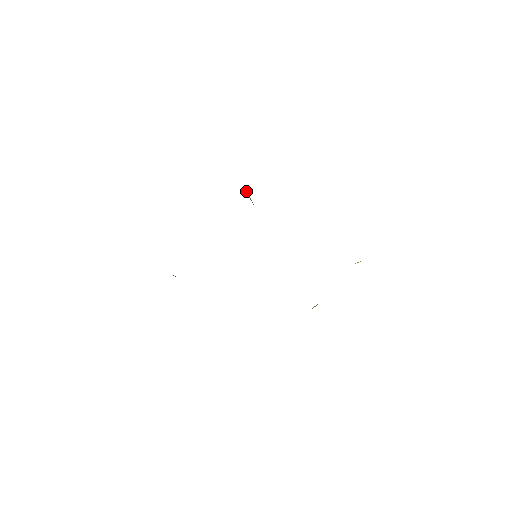
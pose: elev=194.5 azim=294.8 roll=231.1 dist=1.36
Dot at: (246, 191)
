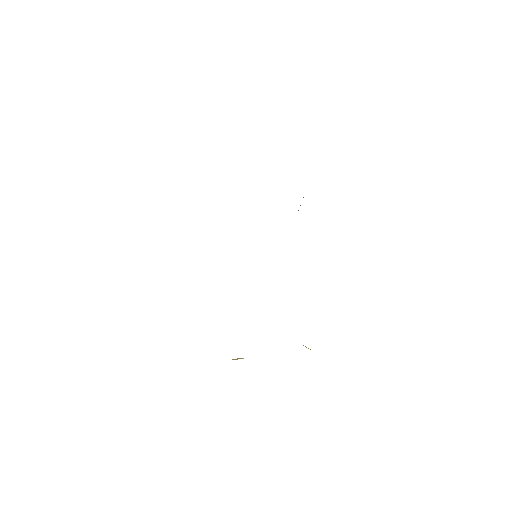
Dot at: (303, 197)
